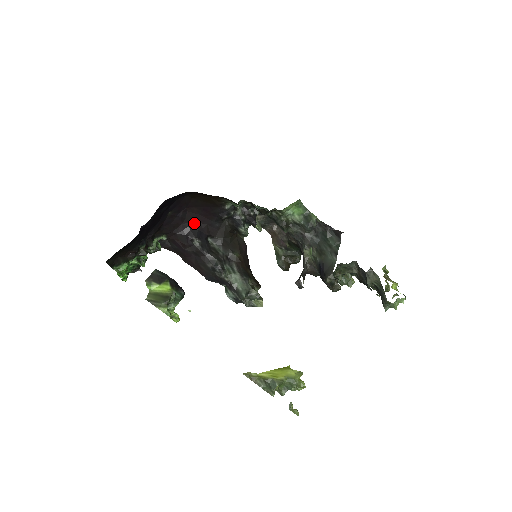
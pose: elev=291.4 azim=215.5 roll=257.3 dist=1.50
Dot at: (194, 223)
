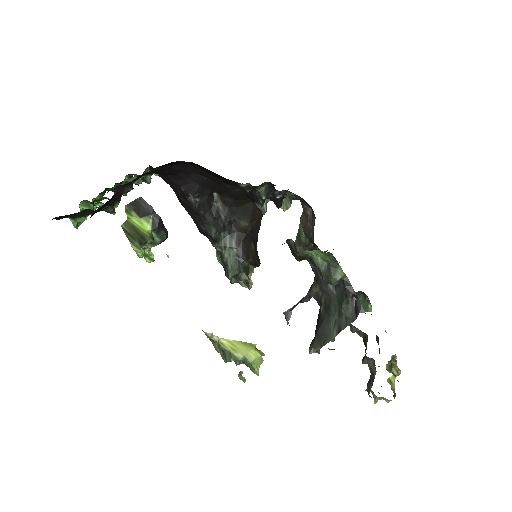
Dot at: (197, 176)
